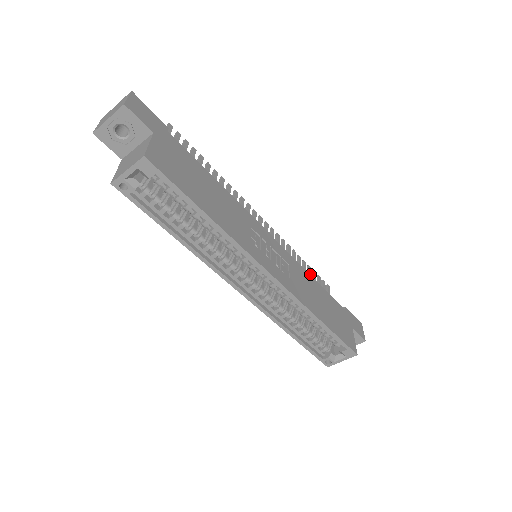
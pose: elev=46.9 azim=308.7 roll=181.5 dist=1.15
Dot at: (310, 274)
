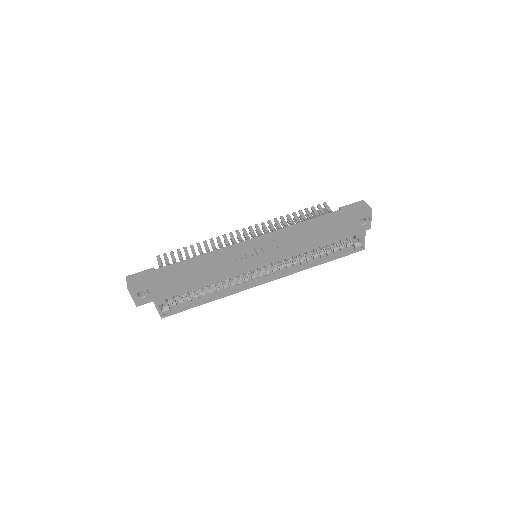
Dot at: (303, 216)
